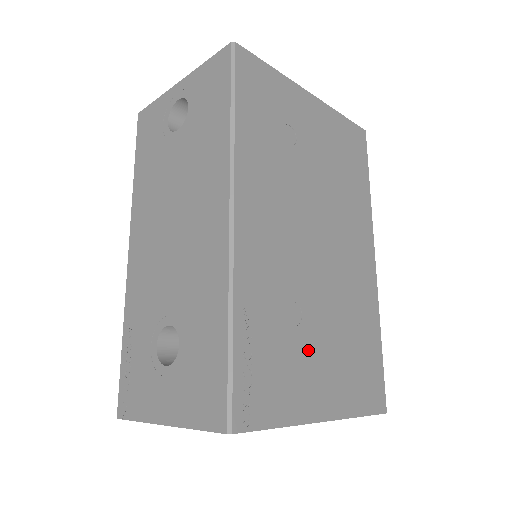
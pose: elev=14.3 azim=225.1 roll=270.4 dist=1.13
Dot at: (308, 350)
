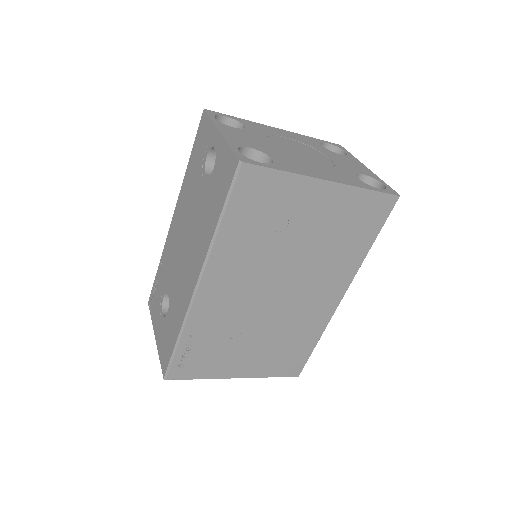
Dot at: (238, 349)
